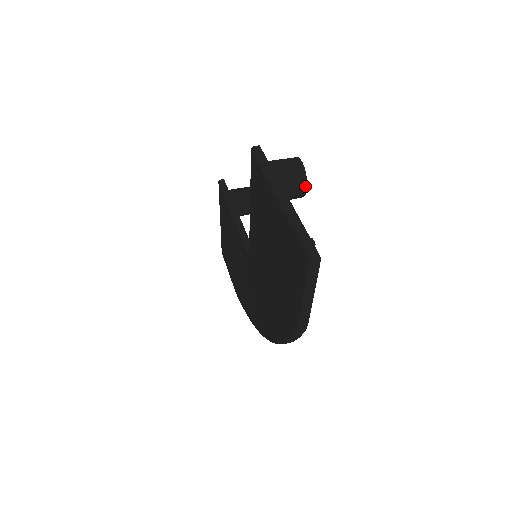
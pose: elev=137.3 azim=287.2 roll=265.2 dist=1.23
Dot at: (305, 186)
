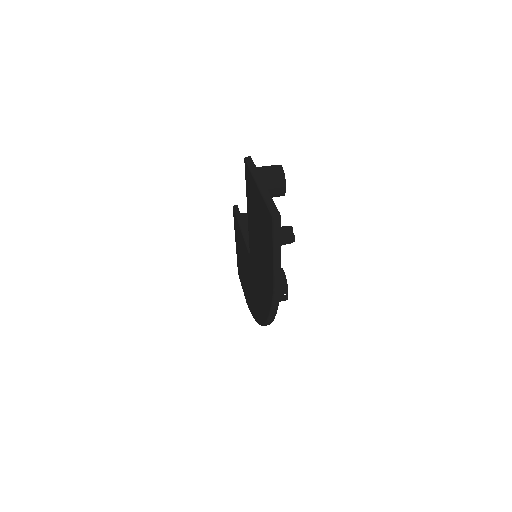
Dot at: (284, 184)
